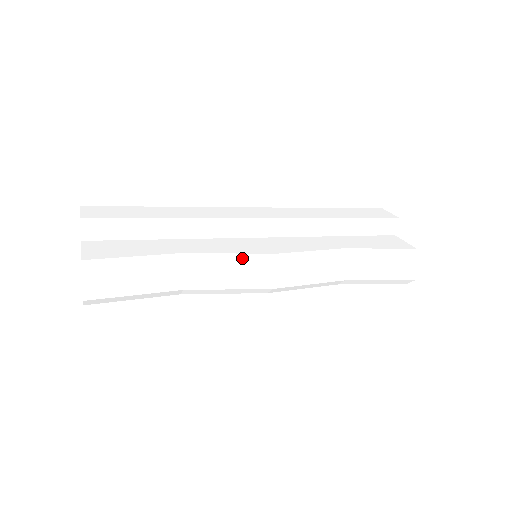
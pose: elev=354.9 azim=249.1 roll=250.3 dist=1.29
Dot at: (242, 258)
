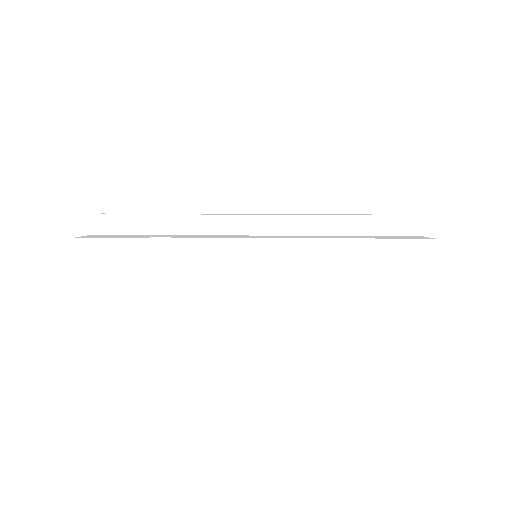
Dot at: (222, 242)
